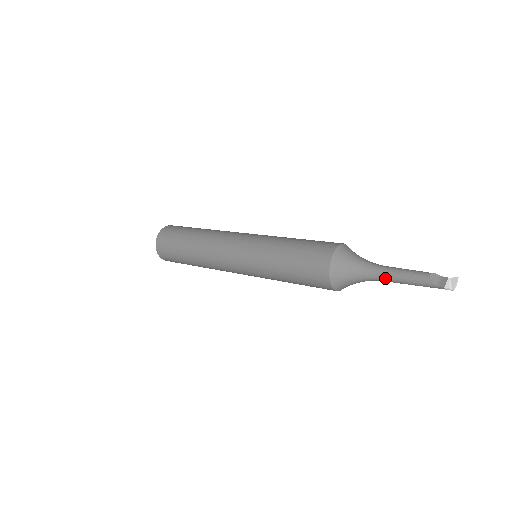
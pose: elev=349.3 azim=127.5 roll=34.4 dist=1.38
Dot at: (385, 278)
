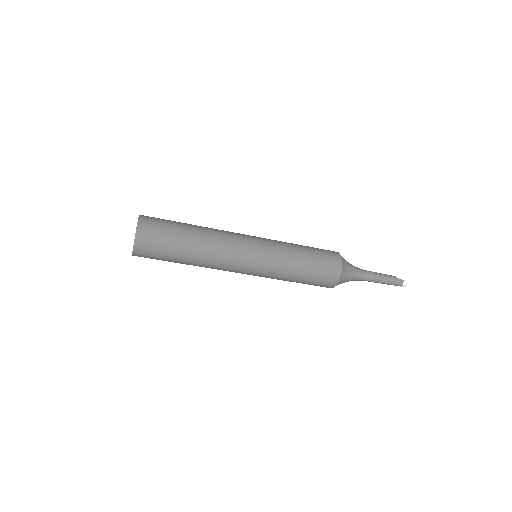
Dot at: (369, 272)
